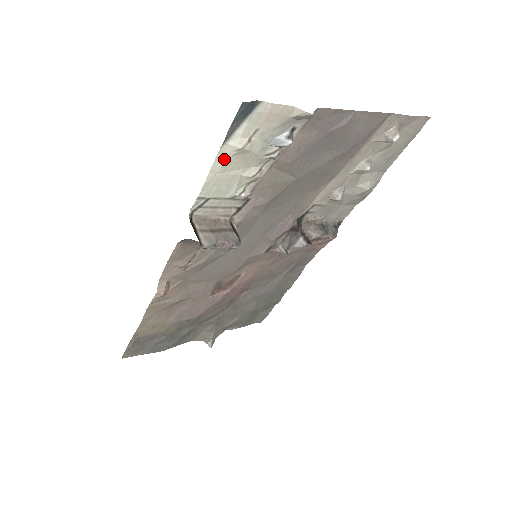
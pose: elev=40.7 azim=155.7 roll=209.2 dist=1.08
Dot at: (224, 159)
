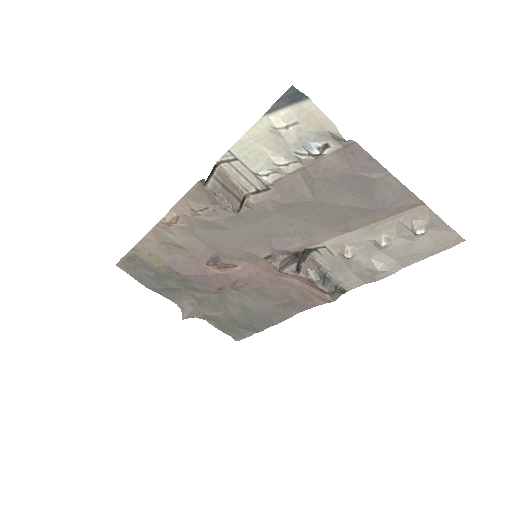
Dot at: (261, 129)
